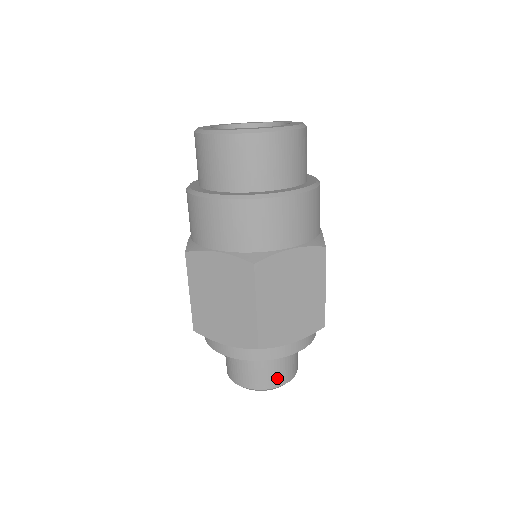
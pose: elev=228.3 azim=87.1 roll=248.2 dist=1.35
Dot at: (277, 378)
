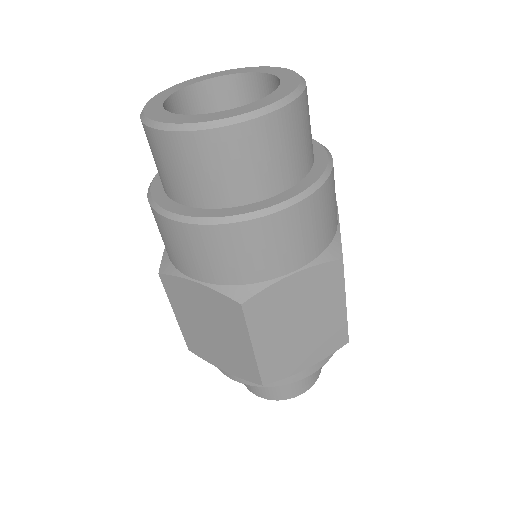
Dot at: (295, 389)
